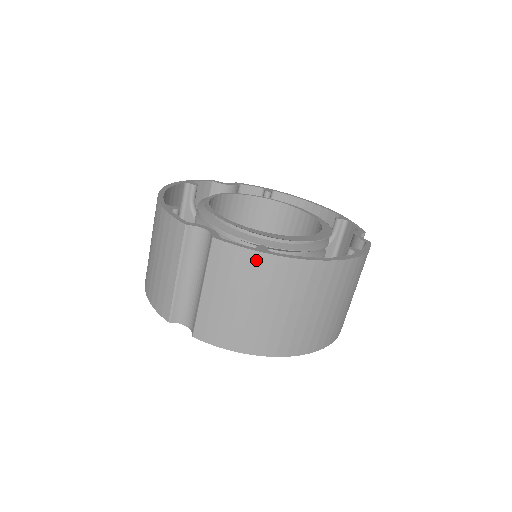
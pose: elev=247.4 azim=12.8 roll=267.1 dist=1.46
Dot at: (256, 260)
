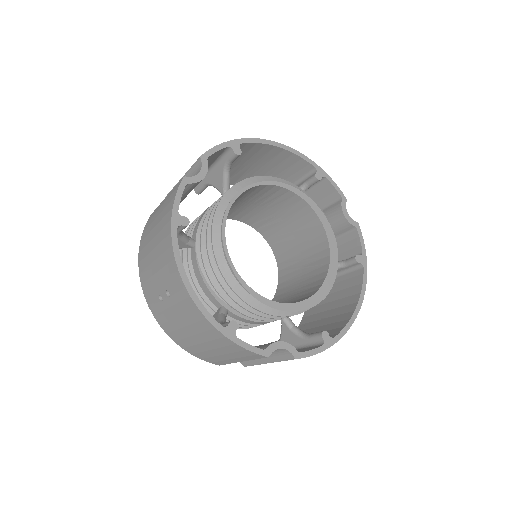
Dot at: occluded
